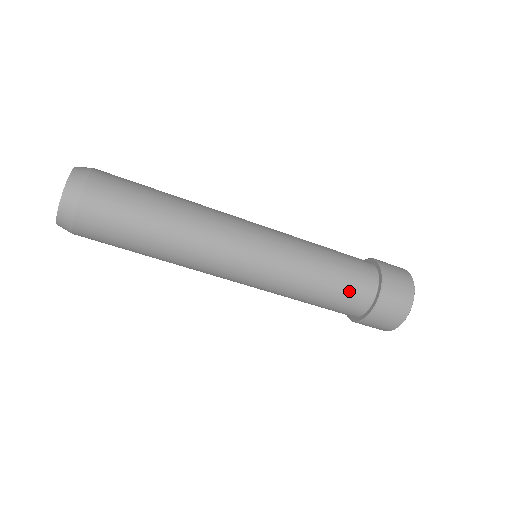
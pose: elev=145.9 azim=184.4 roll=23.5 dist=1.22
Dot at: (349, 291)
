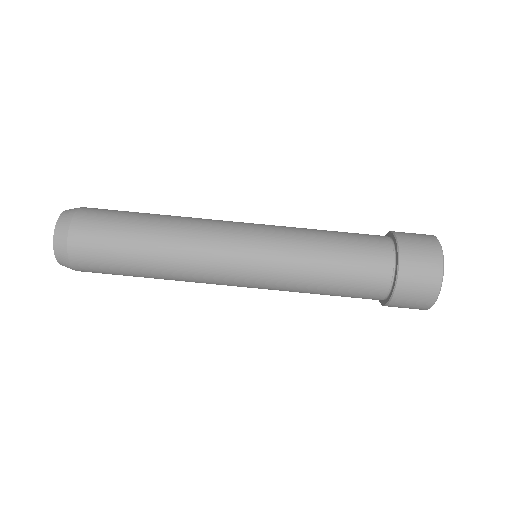
Dot at: (362, 258)
